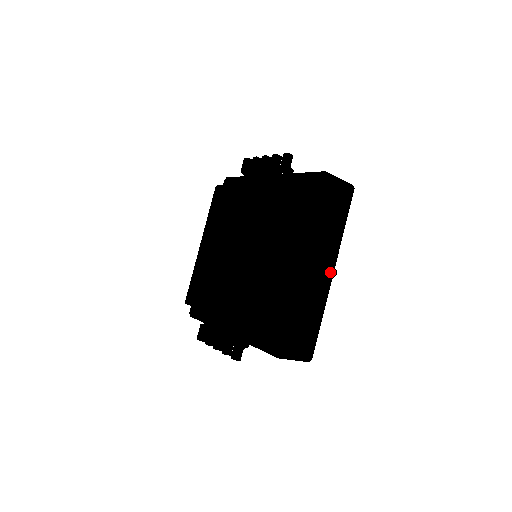
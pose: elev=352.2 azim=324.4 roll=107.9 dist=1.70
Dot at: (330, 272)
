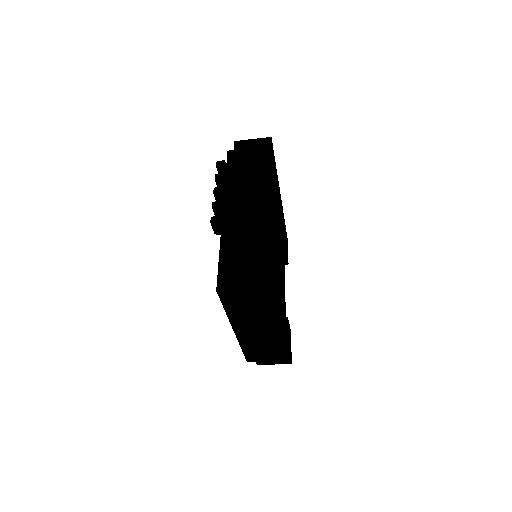
Dot at: (279, 329)
